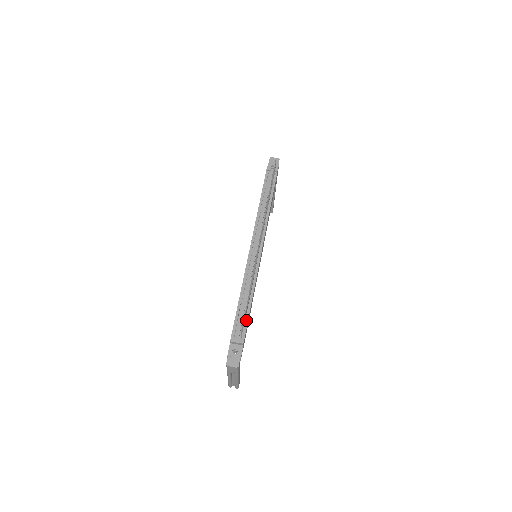
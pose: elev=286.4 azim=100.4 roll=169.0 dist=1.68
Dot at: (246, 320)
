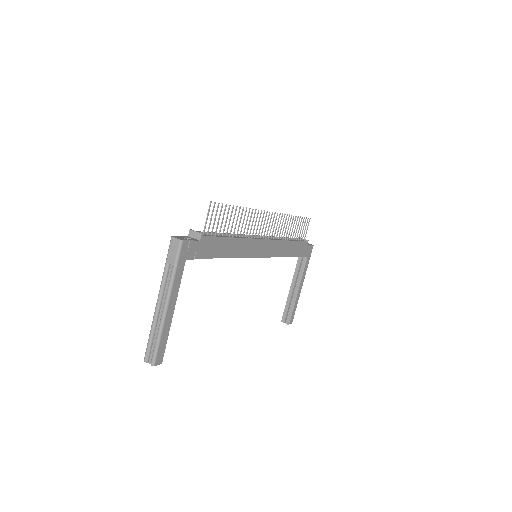
Dot at: (217, 236)
